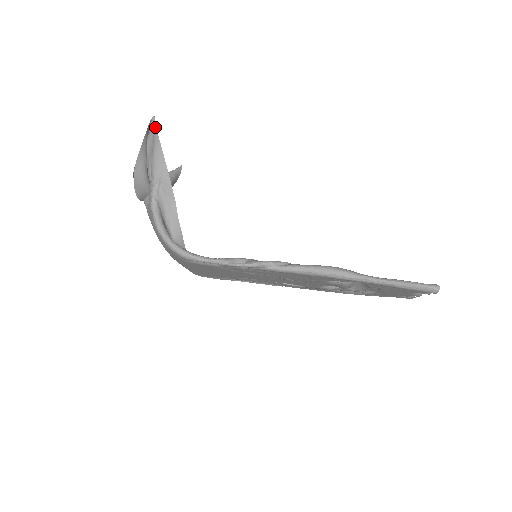
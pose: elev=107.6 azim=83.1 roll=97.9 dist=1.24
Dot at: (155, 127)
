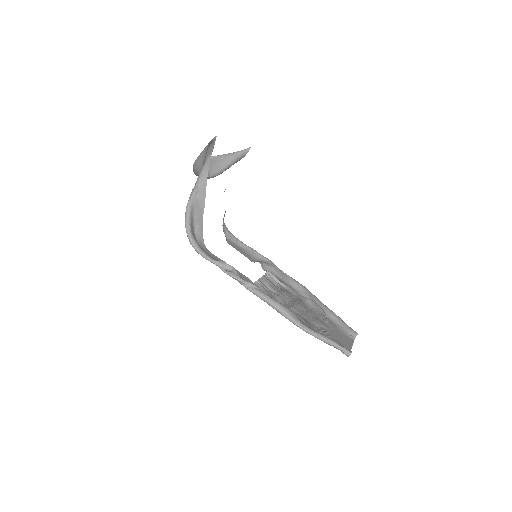
Dot at: occluded
